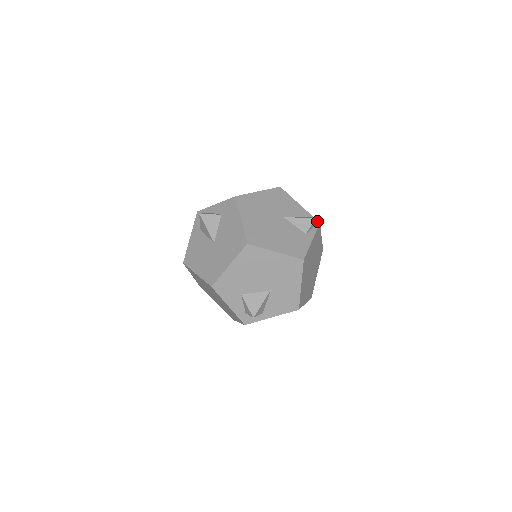
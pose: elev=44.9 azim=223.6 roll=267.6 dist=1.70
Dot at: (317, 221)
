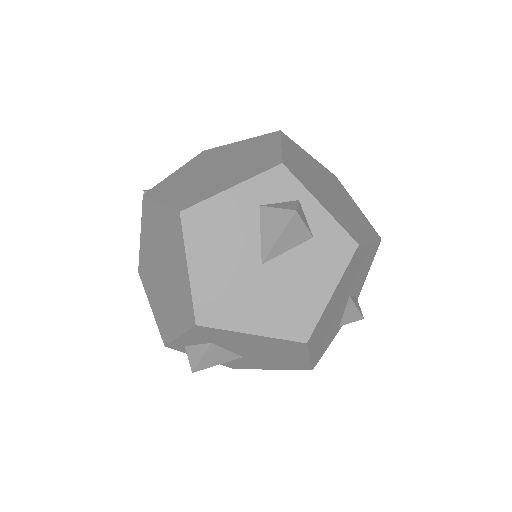
Dot at: occluded
